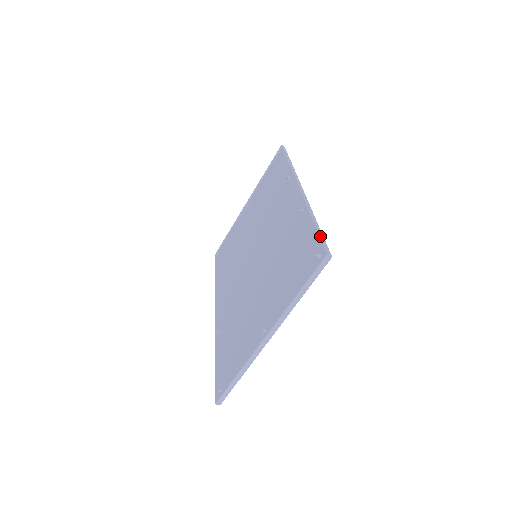
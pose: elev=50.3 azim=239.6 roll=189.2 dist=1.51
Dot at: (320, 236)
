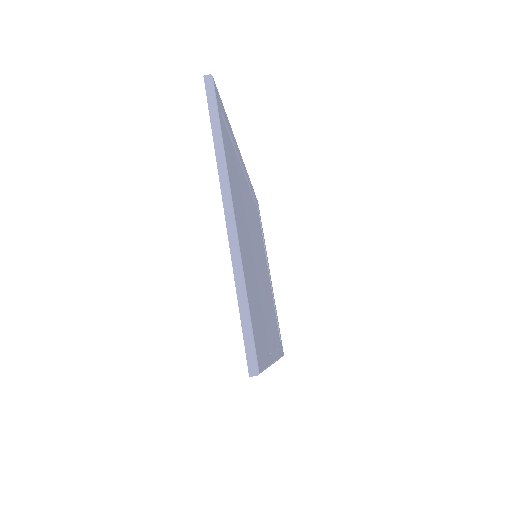
Dot at: occluded
